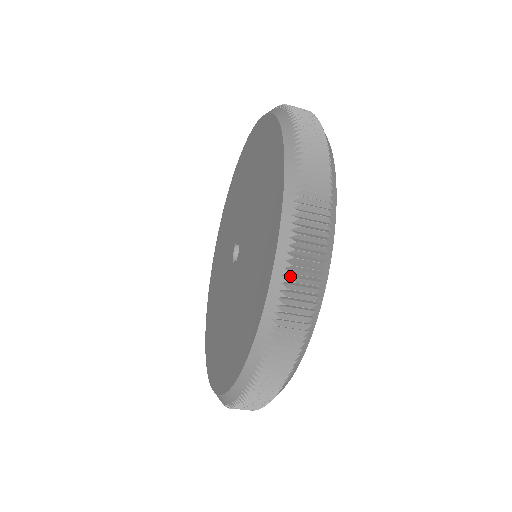
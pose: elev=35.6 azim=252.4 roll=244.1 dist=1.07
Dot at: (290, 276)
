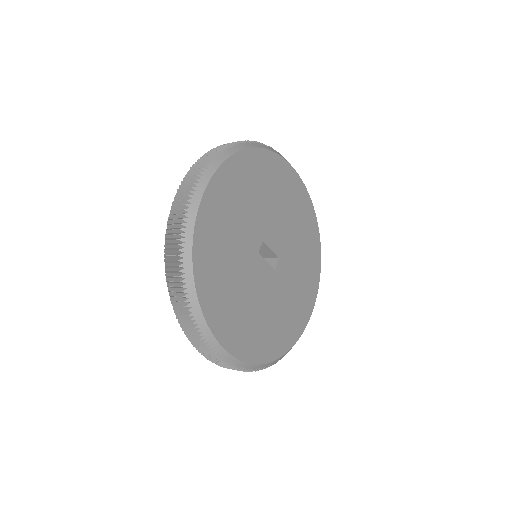
Dot at: (171, 218)
